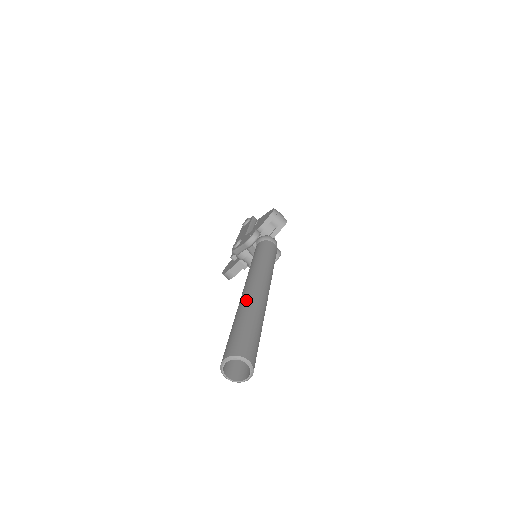
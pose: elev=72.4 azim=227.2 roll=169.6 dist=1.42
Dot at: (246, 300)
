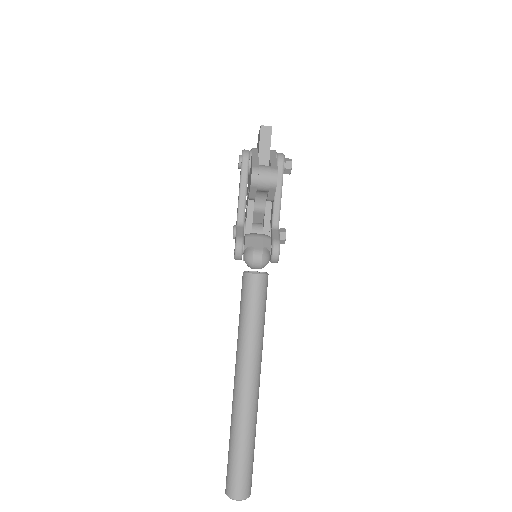
Dot at: (233, 414)
